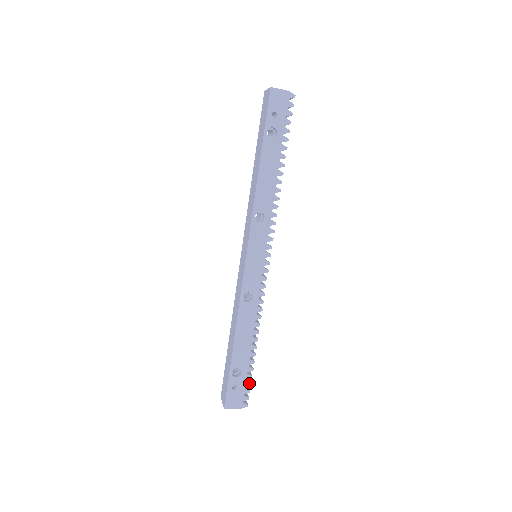
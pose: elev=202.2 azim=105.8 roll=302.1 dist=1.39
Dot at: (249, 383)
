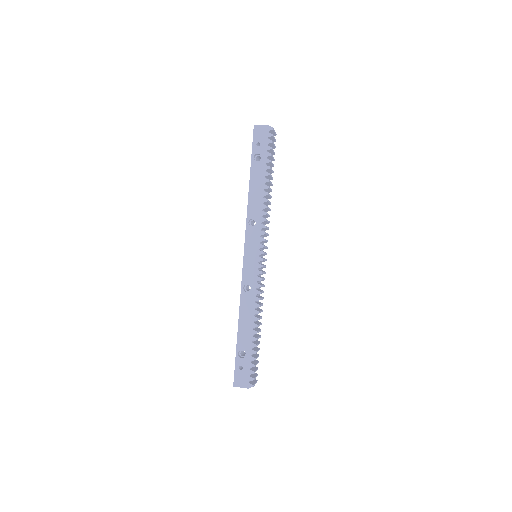
Dot at: (253, 365)
